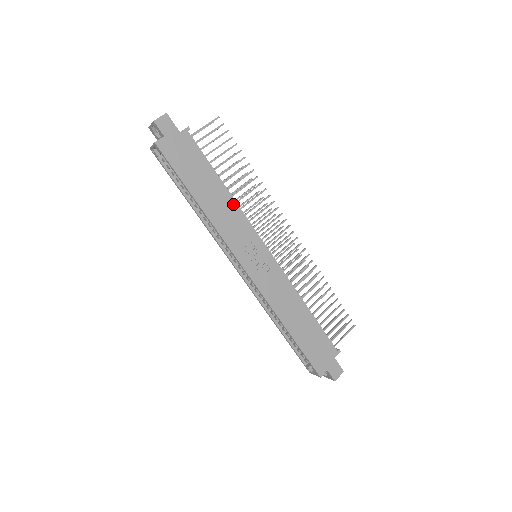
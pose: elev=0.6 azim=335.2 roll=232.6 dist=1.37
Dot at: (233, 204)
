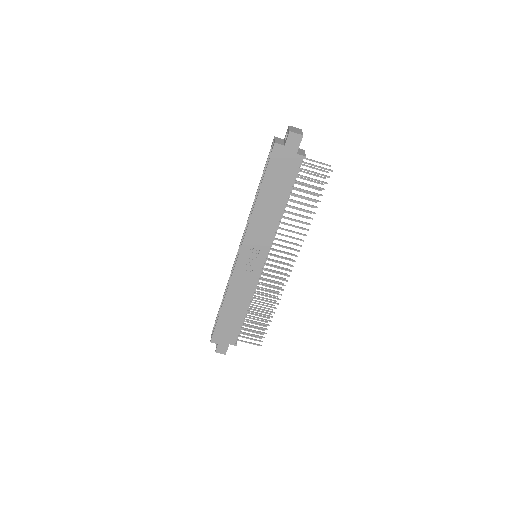
Dot at: (276, 221)
